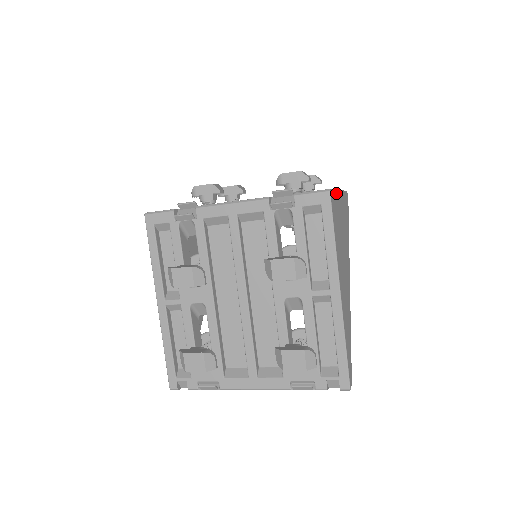
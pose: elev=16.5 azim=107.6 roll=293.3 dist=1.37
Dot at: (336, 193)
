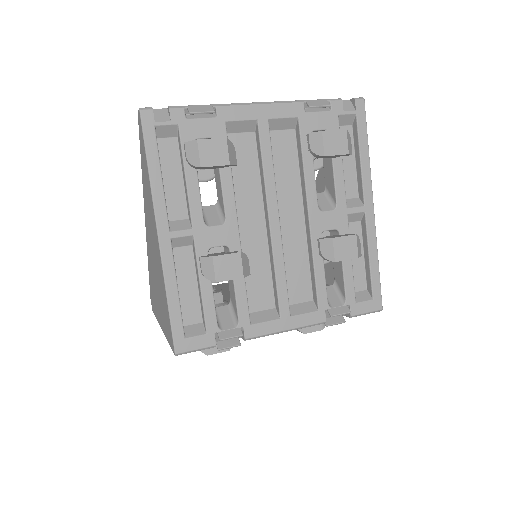
Dot at: (376, 256)
